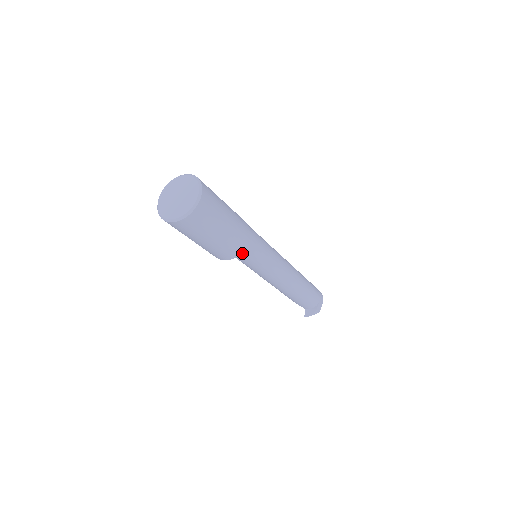
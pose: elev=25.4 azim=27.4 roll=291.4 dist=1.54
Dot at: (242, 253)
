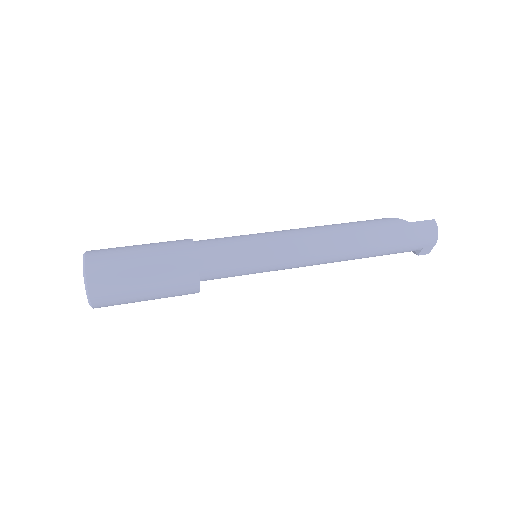
Dot at: occluded
